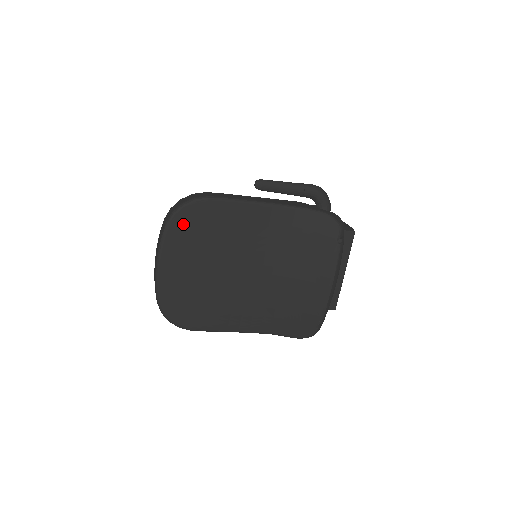
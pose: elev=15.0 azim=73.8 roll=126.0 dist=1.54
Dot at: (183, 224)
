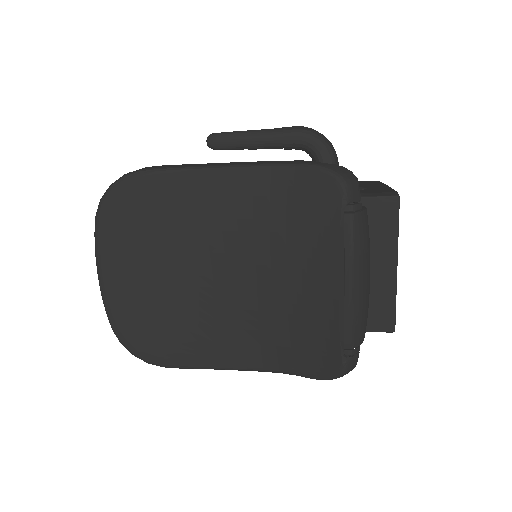
Dot at: (116, 214)
